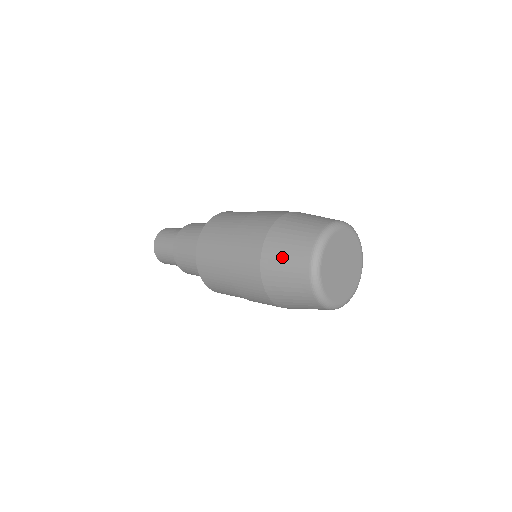
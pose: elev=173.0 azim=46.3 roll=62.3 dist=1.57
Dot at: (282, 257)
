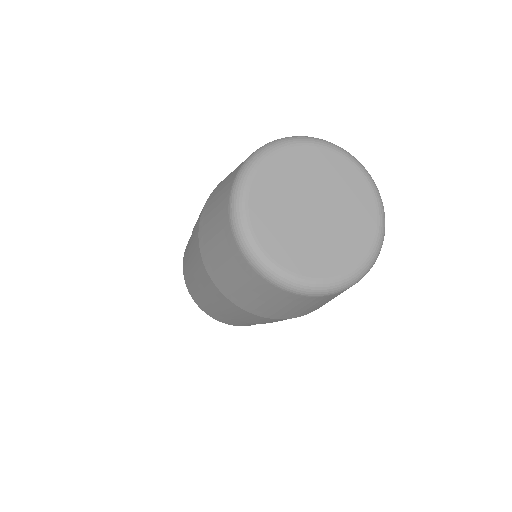
Dot at: occluded
